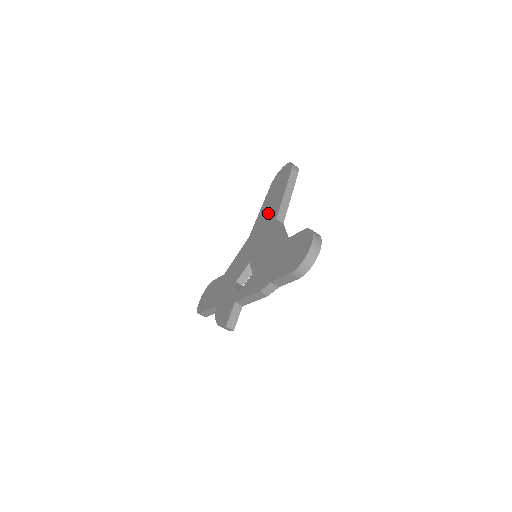
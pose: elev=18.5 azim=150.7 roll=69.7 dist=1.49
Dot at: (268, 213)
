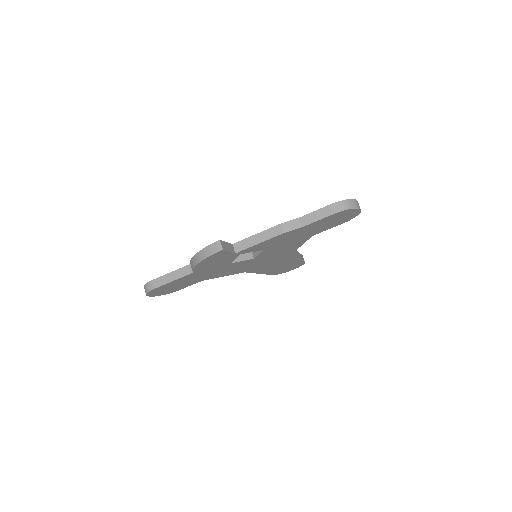
Dot at: occluded
